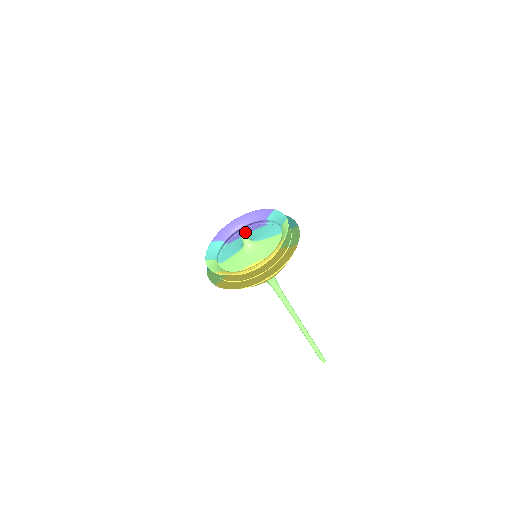
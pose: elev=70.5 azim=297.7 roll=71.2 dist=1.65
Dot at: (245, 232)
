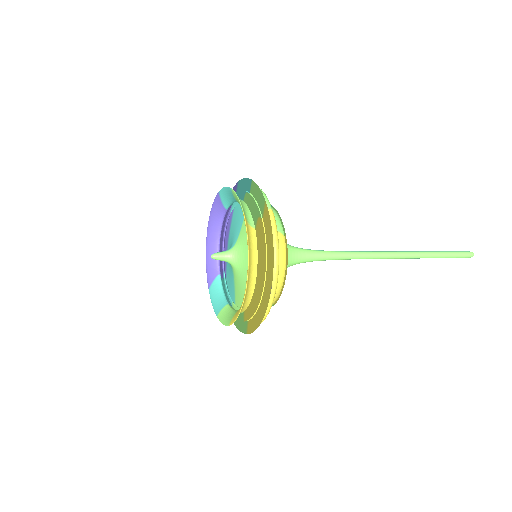
Dot at: (226, 243)
